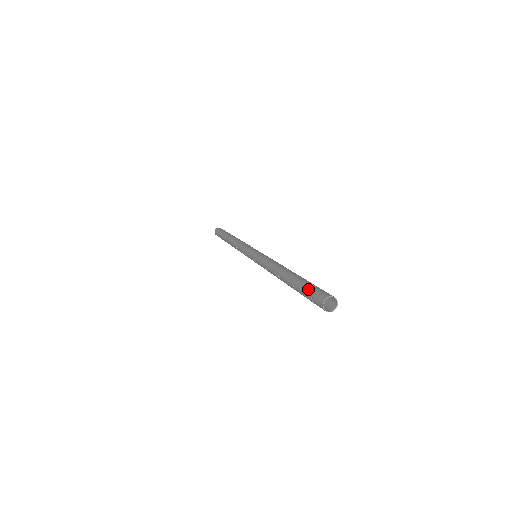
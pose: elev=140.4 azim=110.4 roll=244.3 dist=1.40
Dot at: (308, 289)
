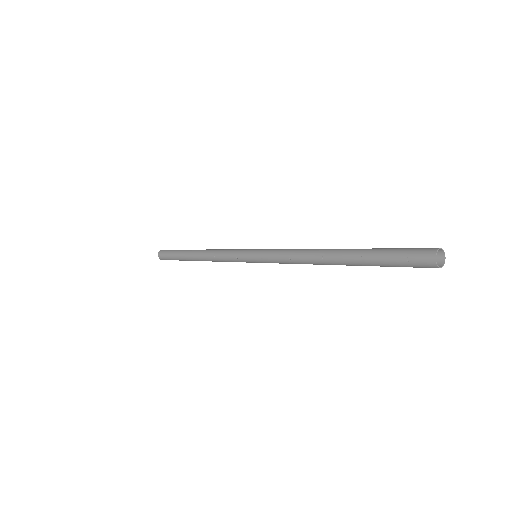
Dot at: (396, 251)
